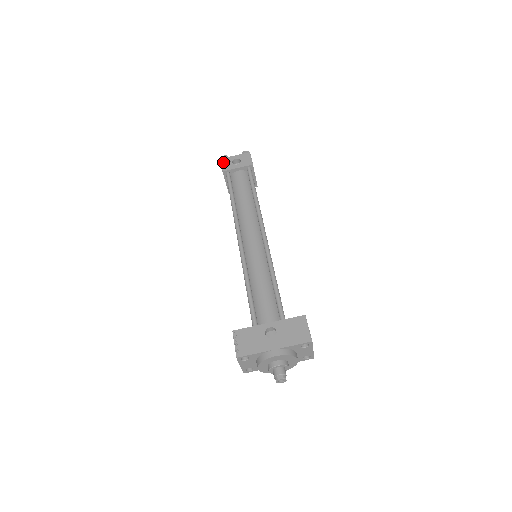
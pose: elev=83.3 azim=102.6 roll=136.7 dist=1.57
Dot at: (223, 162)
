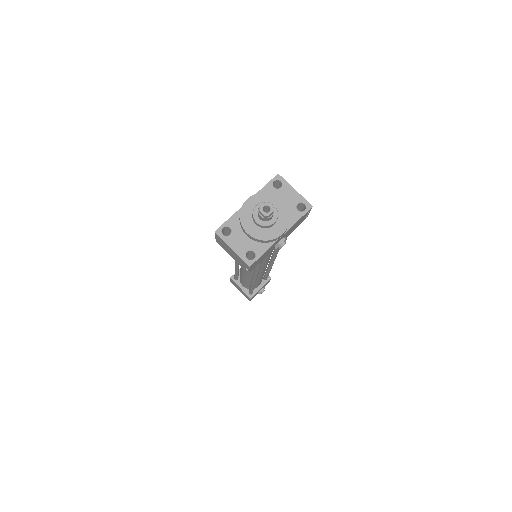
Dot at: occluded
